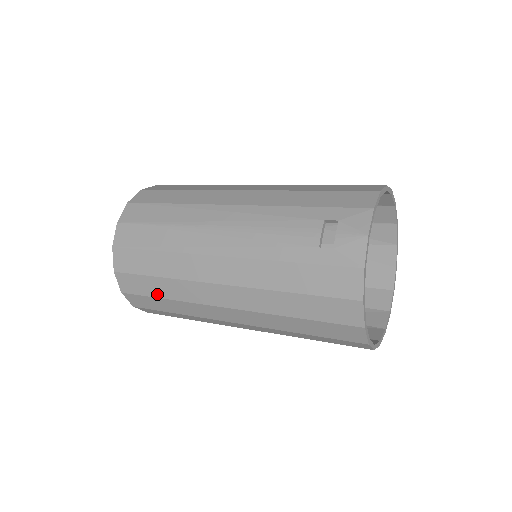
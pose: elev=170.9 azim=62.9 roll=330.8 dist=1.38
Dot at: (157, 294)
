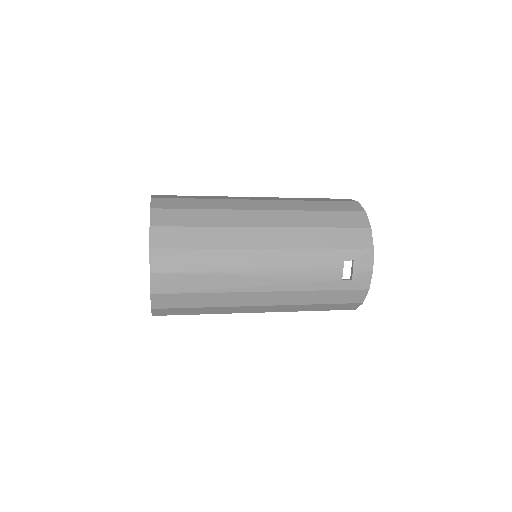
Dot at: (194, 313)
